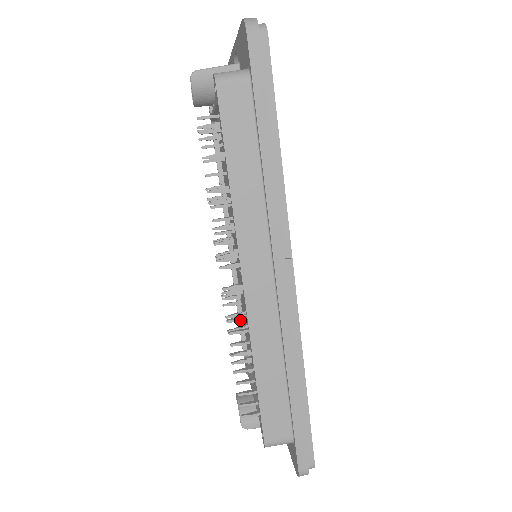
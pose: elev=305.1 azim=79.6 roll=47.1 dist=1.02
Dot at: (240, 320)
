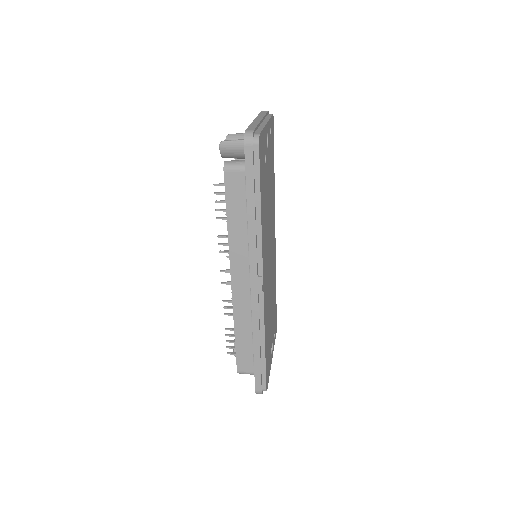
Dot at: (230, 302)
